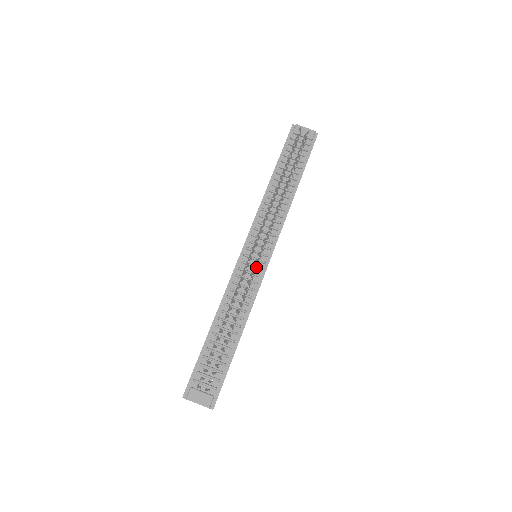
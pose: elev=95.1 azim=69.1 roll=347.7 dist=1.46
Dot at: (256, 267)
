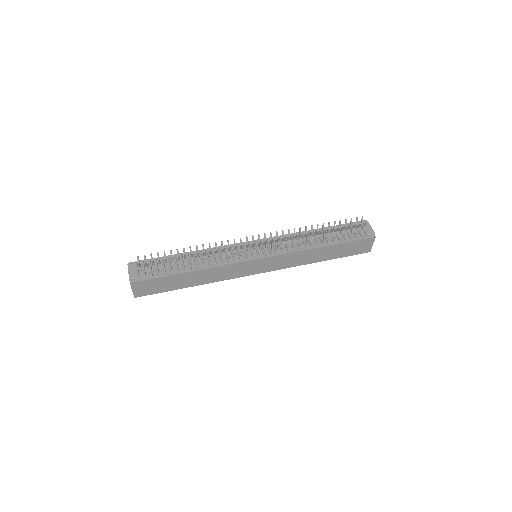
Dot at: (245, 253)
